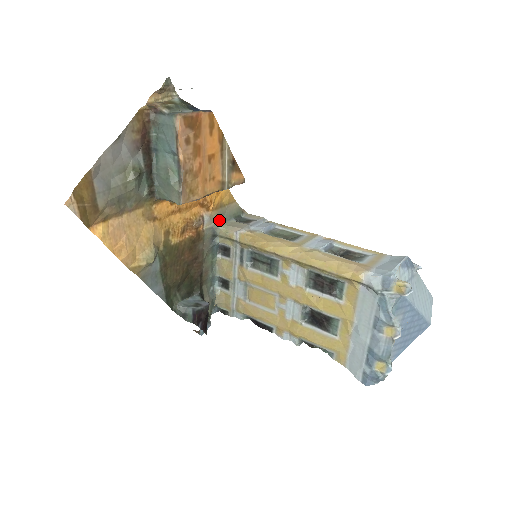
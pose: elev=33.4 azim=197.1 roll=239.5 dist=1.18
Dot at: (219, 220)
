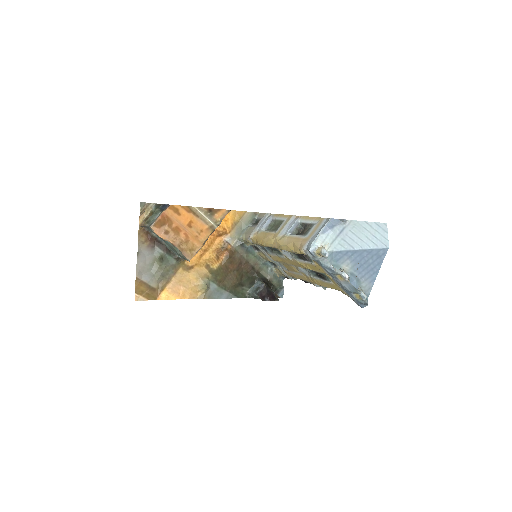
Dot at: (239, 233)
